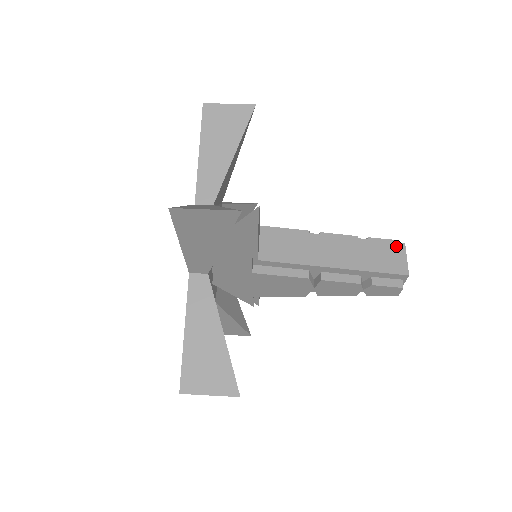
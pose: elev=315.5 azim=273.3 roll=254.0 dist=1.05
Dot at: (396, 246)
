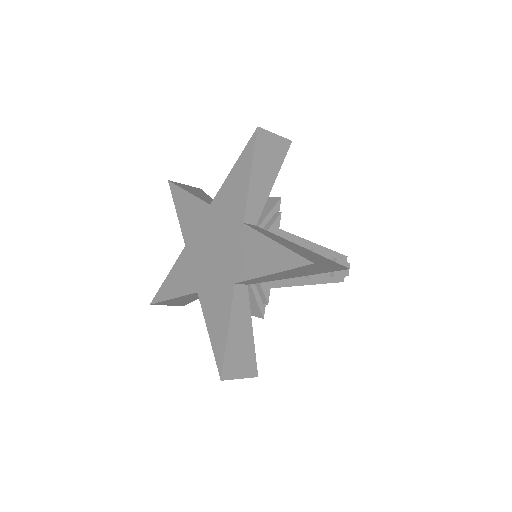
Dot at: occluded
